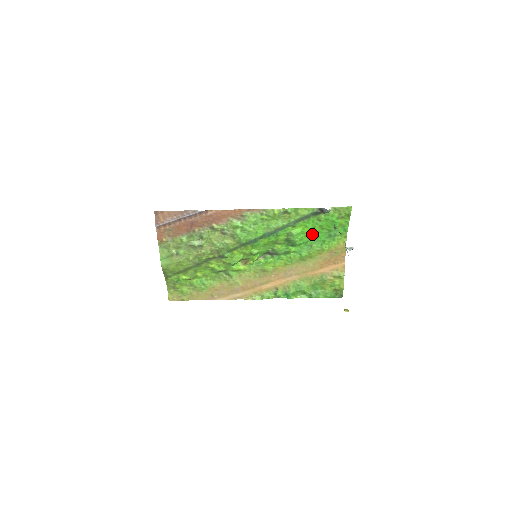
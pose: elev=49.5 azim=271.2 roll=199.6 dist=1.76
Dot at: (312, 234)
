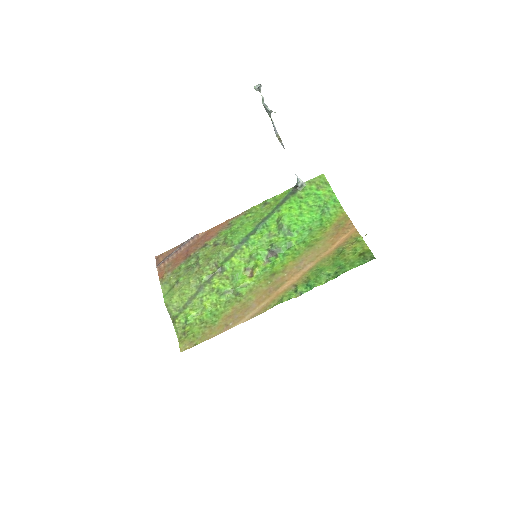
Dot at: (303, 215)
